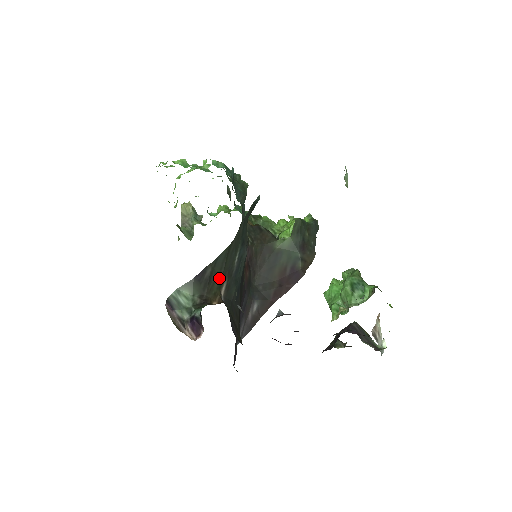
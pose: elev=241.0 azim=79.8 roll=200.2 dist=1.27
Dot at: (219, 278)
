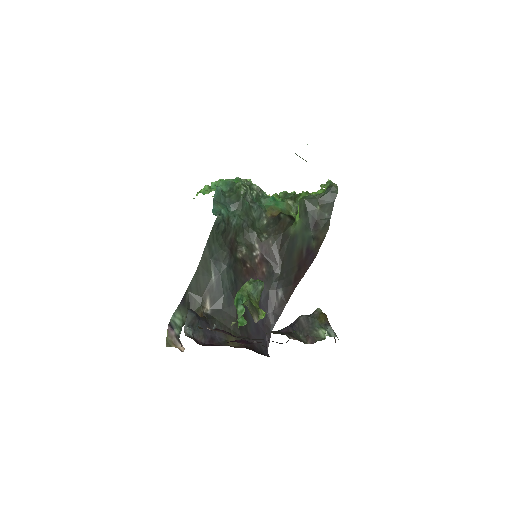
Dot at: (199, 298)
